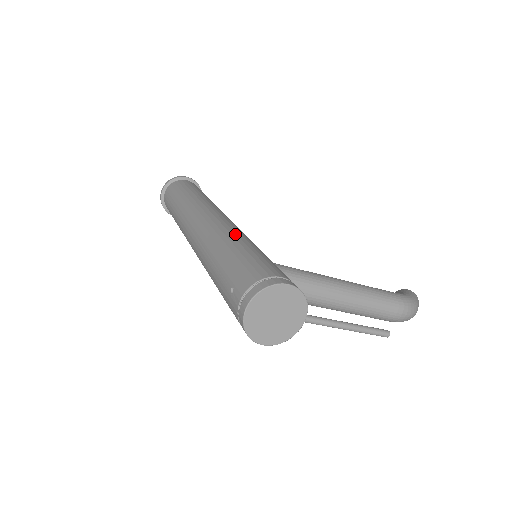
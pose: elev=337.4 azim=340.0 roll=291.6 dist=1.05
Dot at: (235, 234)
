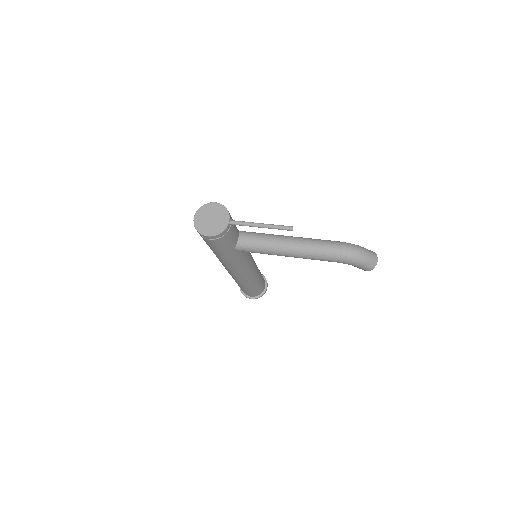
Dot at: occluded
